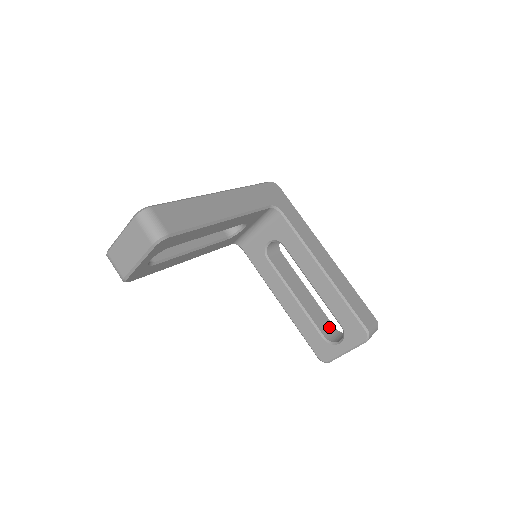
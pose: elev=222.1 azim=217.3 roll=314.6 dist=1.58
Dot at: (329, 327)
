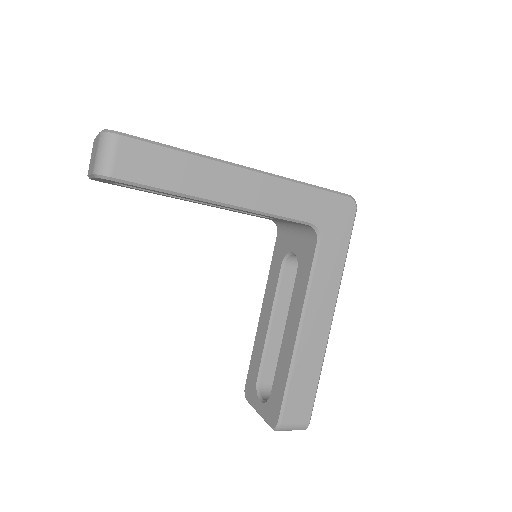
Dot at: occluded
